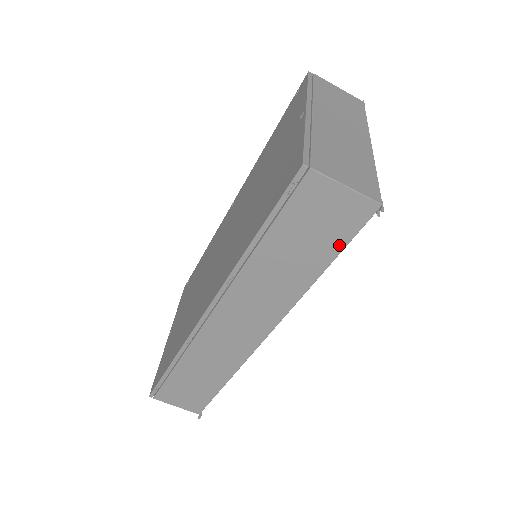
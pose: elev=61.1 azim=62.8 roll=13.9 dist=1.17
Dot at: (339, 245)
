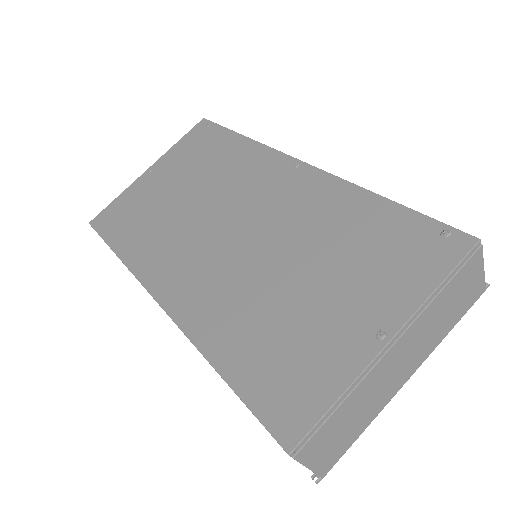
Dot at: occluded
